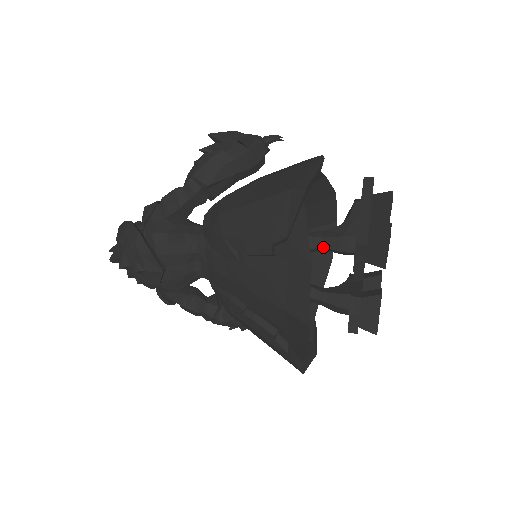
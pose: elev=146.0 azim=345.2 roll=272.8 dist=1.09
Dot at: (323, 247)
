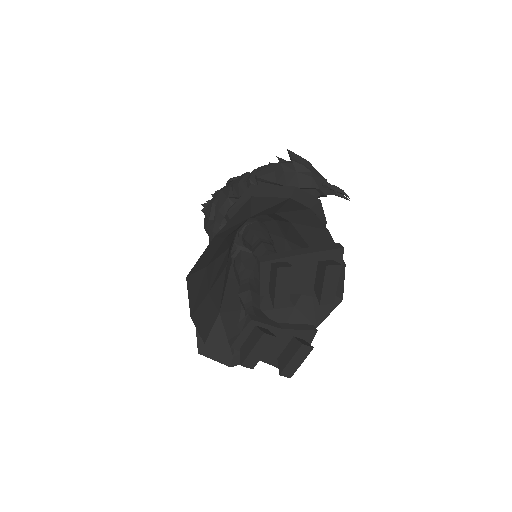
Dot at: occluded
